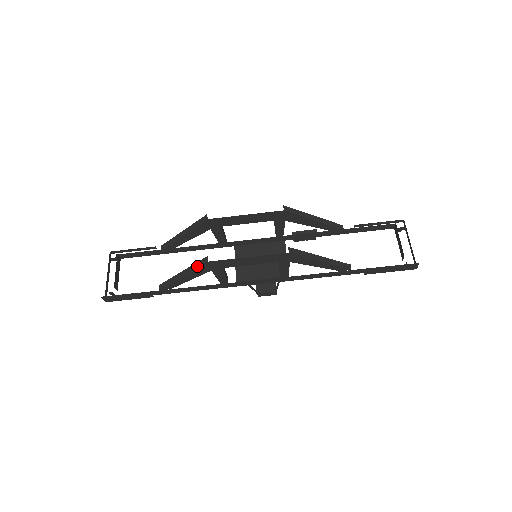
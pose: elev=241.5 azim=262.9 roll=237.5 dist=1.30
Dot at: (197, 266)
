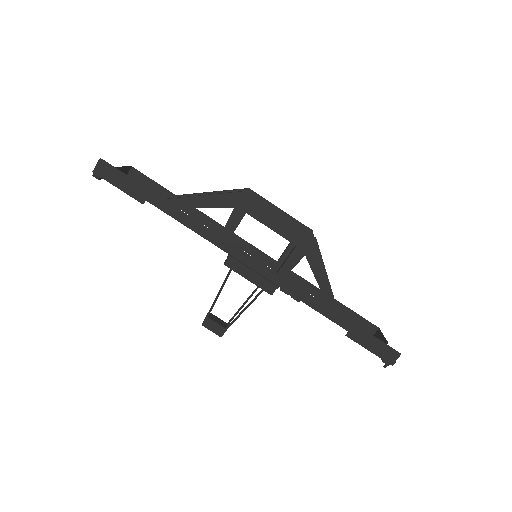
Dot at: (228, 192)
